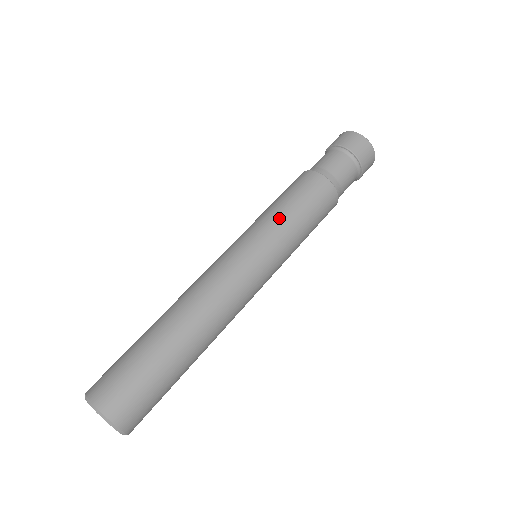
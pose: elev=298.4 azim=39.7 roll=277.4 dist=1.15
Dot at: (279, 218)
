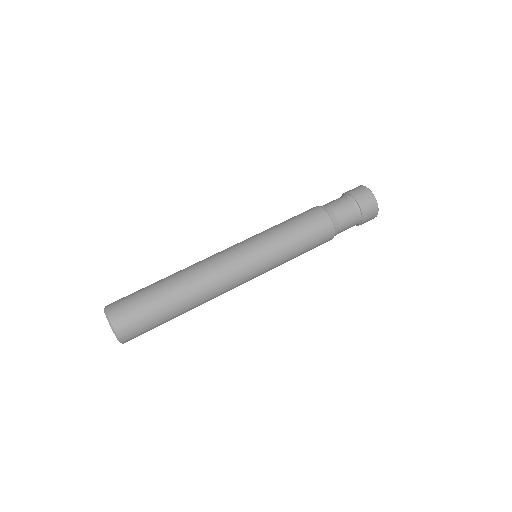
Dot at: (272, 227)
